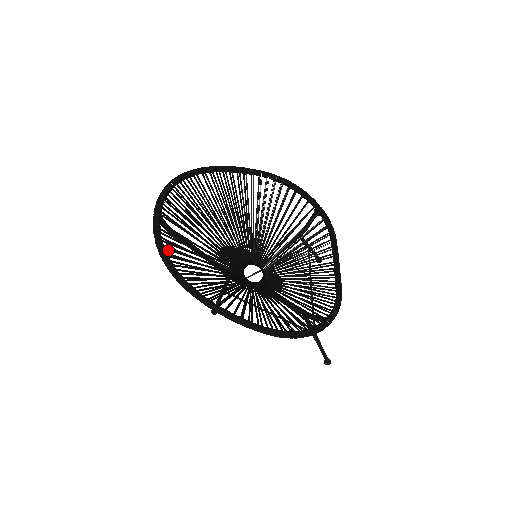
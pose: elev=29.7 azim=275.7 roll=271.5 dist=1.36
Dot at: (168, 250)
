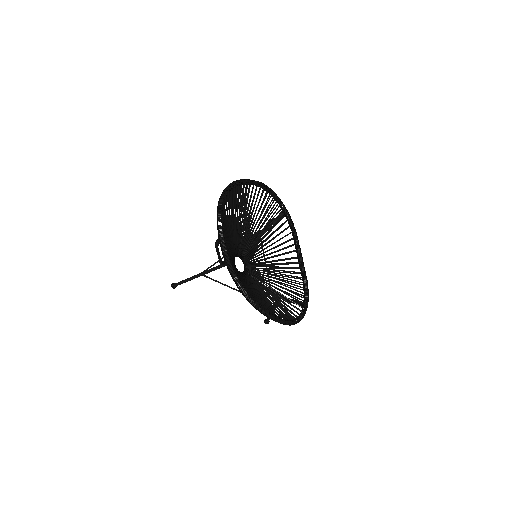
Dot at: (234, 270)
